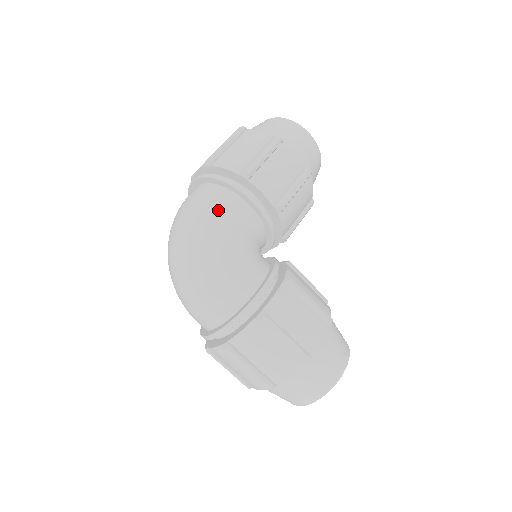
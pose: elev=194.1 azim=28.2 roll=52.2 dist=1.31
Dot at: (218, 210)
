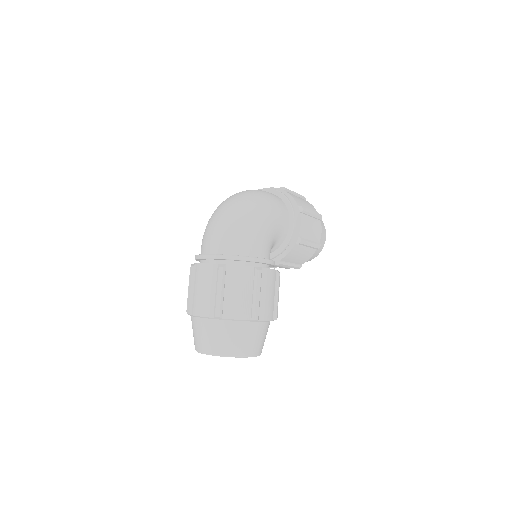
Dot at: (278, 206)
